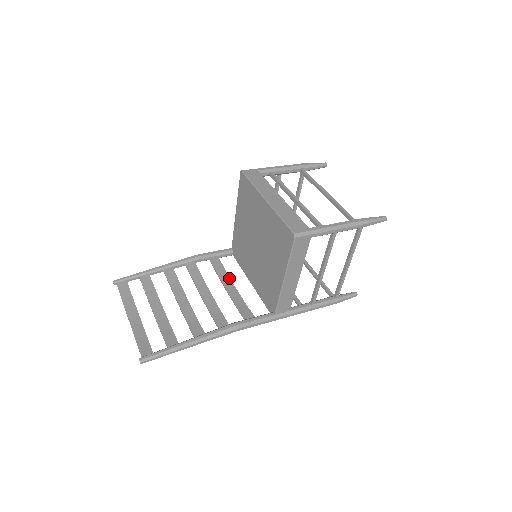
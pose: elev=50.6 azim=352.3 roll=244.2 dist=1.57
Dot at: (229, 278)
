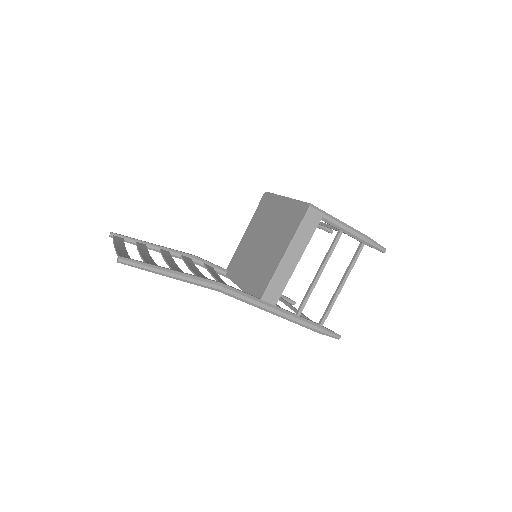
Dot at: occluded
